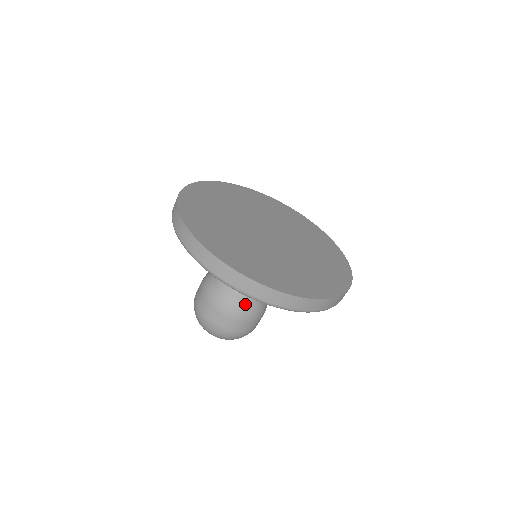
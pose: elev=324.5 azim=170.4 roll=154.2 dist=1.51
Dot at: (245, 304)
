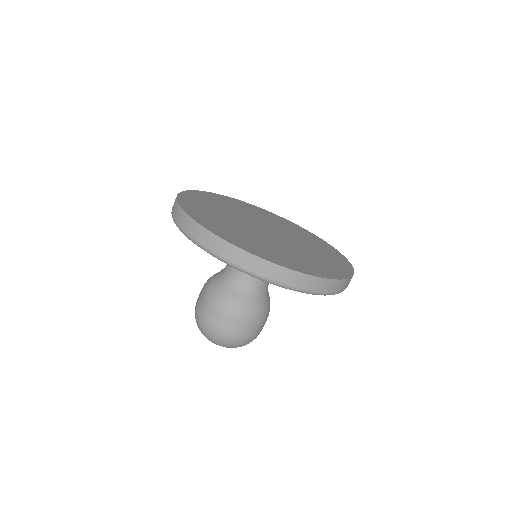
Dot at: (240, 300)
